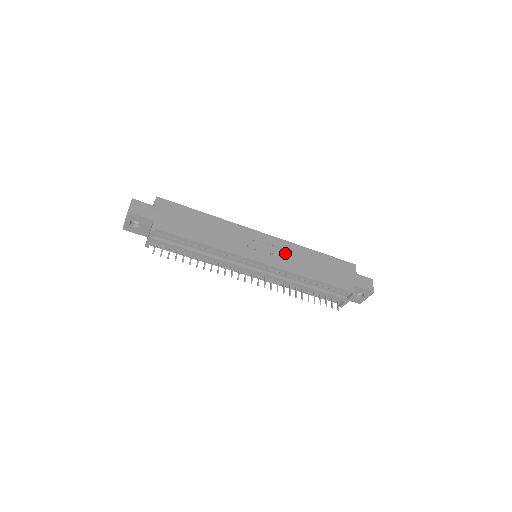
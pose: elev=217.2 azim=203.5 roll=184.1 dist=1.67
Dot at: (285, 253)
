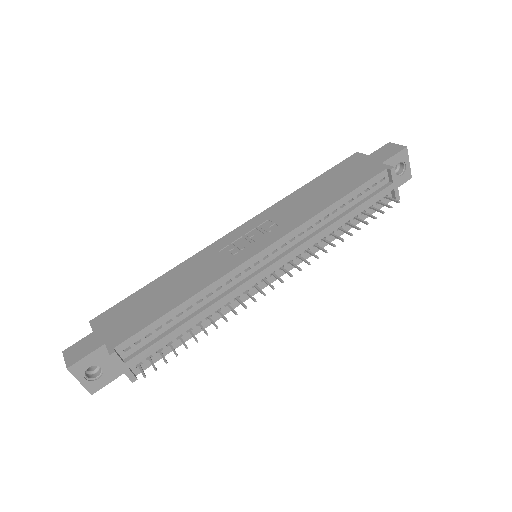
Dot at: (278, 218)
